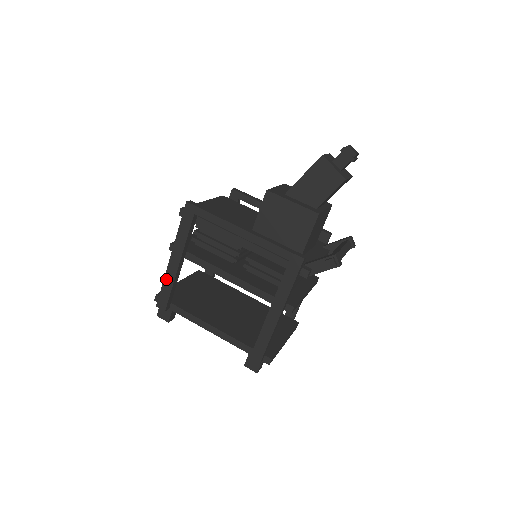
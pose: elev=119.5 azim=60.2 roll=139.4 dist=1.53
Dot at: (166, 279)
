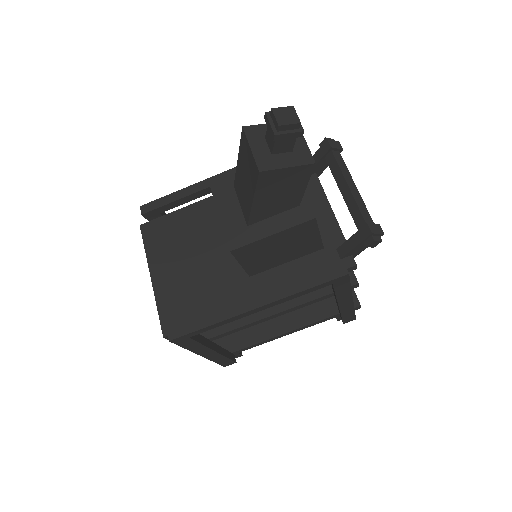
Dot at: (214, 360)
